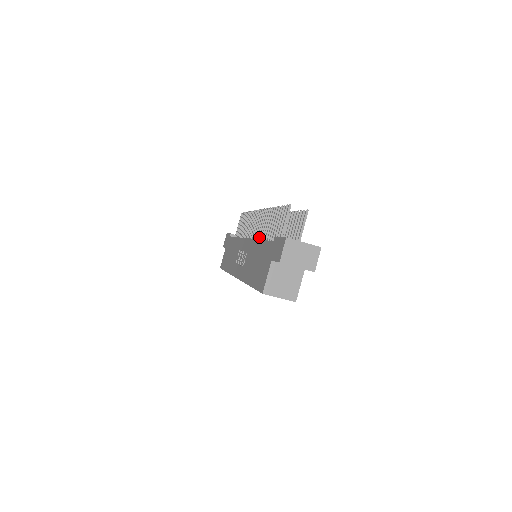
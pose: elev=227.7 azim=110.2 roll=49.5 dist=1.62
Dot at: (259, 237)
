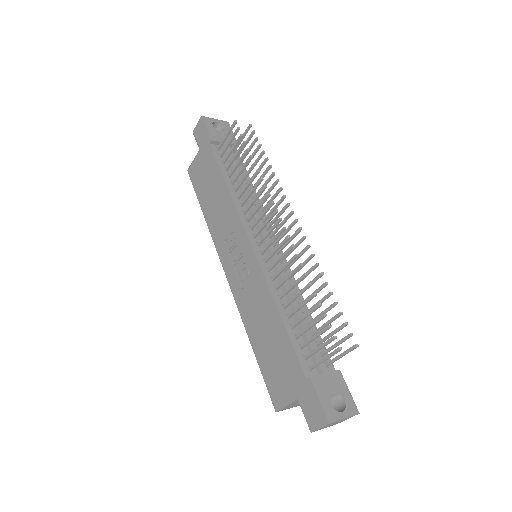
Dot at: (273, 276)
